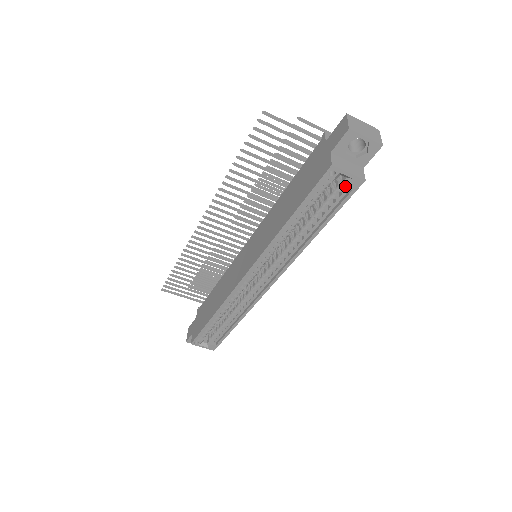
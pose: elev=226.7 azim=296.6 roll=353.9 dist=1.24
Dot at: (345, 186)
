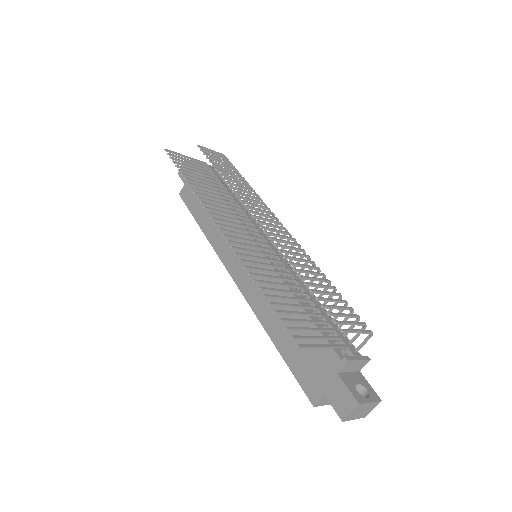
Dot at: occluded
